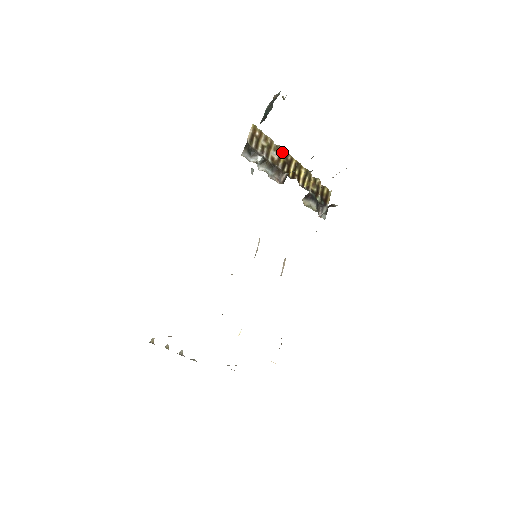
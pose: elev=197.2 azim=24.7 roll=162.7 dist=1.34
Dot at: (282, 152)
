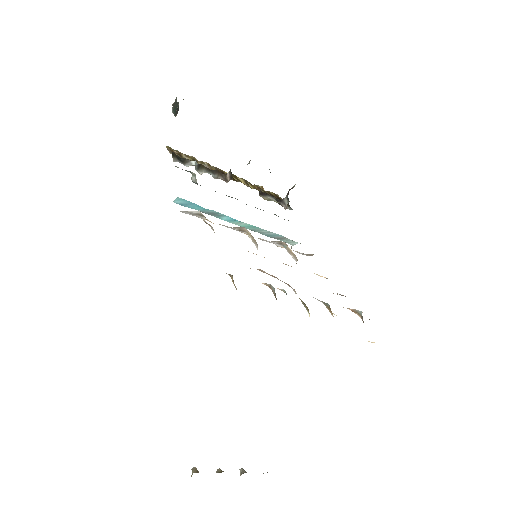
Dot at: (210, 166)
